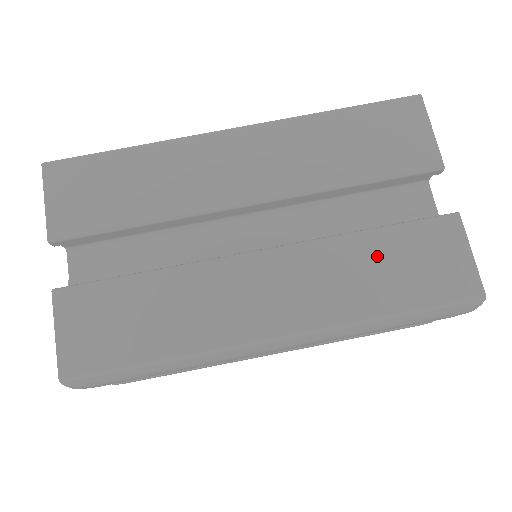
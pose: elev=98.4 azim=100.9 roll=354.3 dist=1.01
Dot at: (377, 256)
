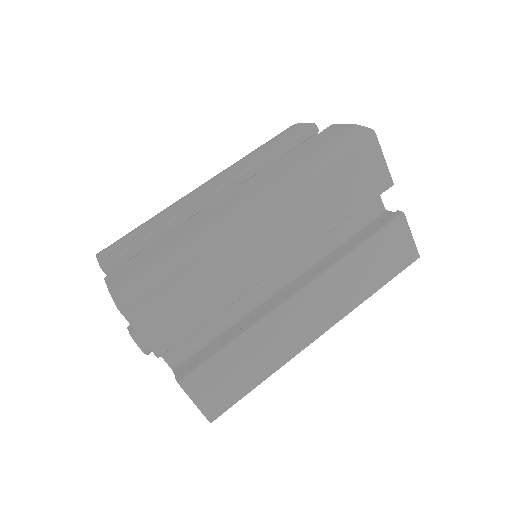
Dot at: (365, 262)
